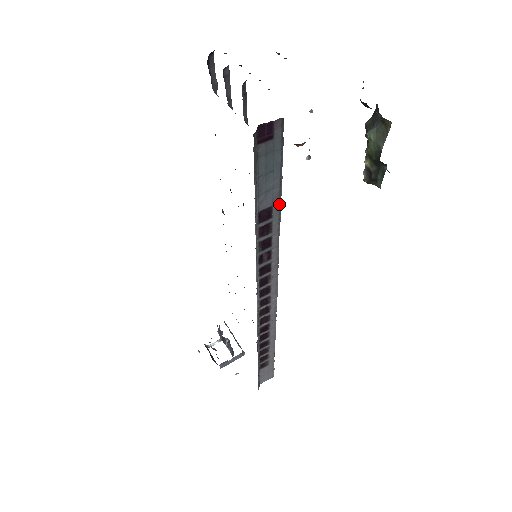
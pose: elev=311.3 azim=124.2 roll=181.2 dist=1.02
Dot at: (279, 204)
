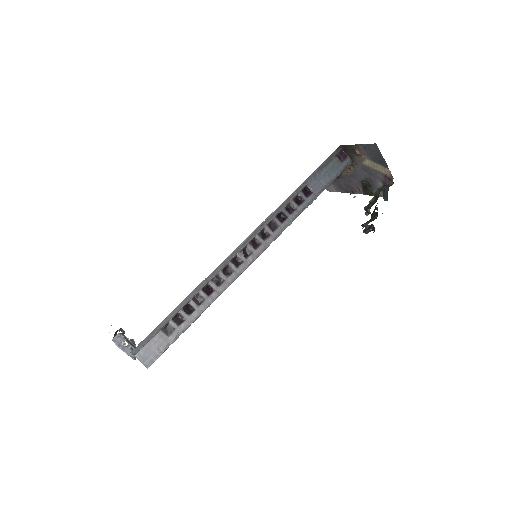
Dot at: (316, 196)
